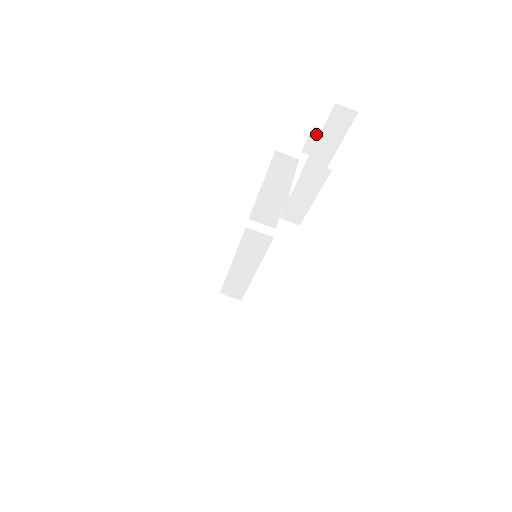
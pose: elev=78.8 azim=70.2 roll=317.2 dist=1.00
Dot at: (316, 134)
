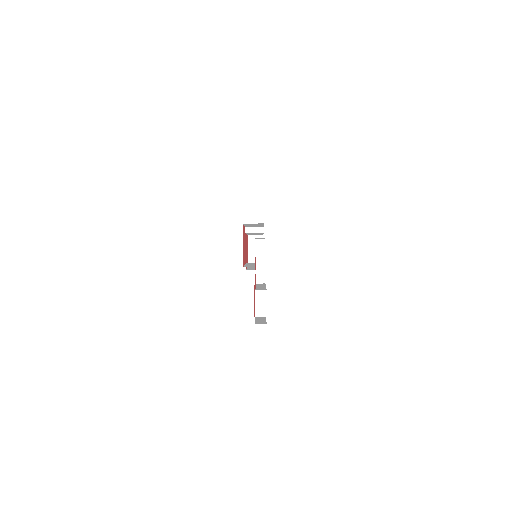
Dot at: occluded
